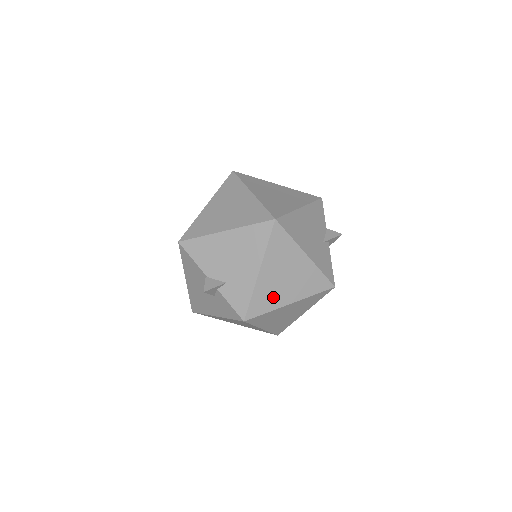
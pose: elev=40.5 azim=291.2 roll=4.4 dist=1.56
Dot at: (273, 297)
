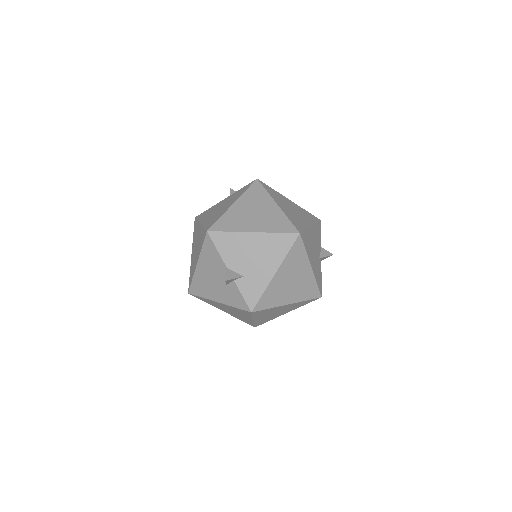
Dot at: (278, 296)
